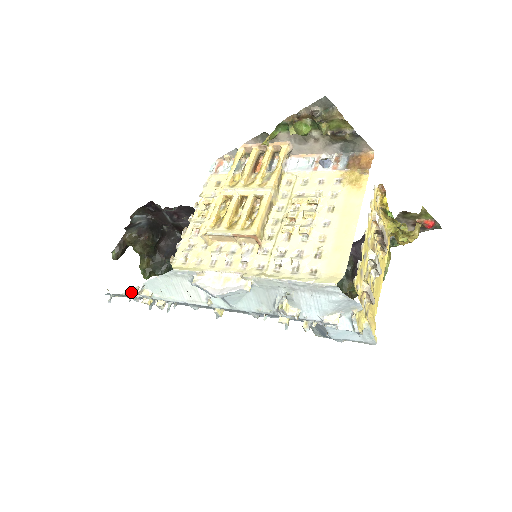
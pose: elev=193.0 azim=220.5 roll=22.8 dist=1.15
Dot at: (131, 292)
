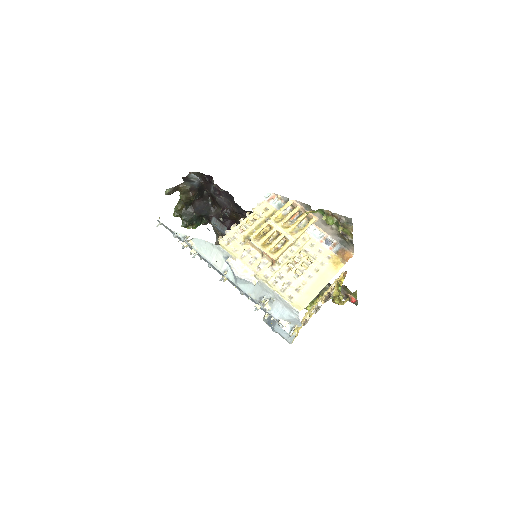
Dot at: (180, 235)
